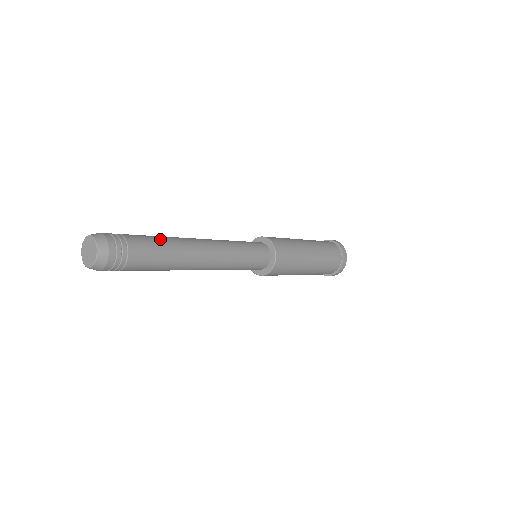
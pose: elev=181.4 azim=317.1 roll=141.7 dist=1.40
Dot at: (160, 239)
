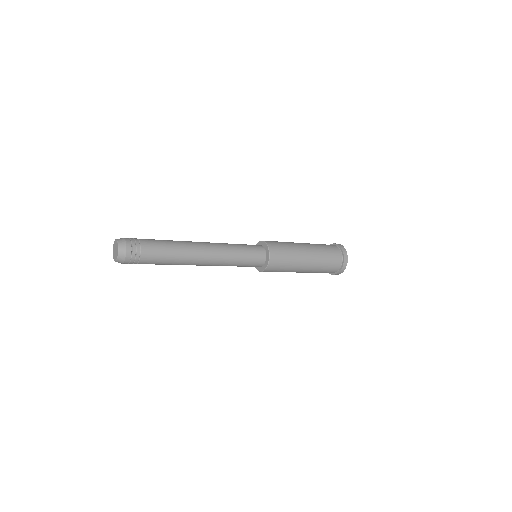
Dot at: (166, 240)
